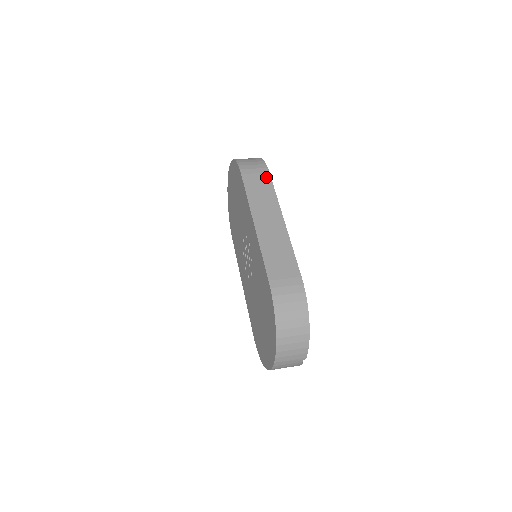
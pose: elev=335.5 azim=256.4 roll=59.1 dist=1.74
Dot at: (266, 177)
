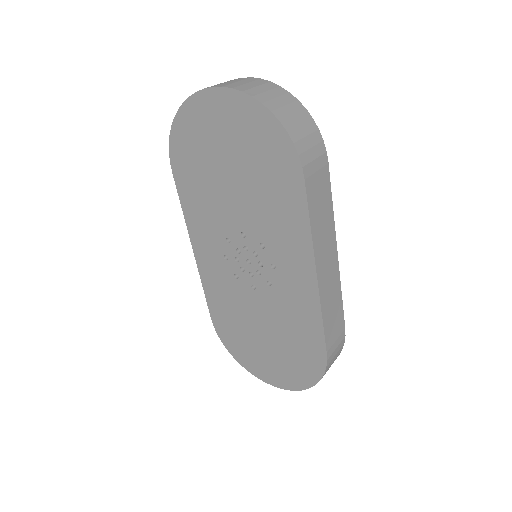
Dot at: (326, 176)
